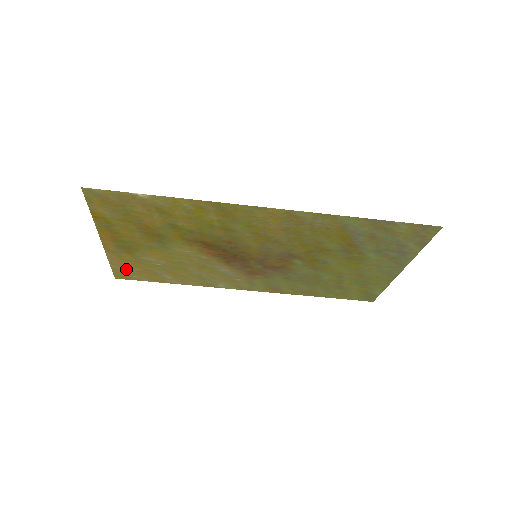
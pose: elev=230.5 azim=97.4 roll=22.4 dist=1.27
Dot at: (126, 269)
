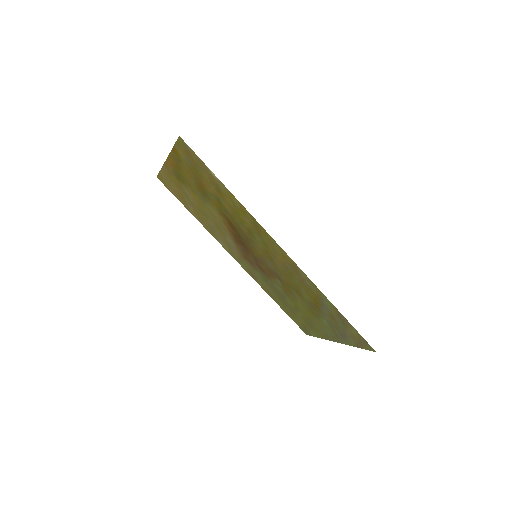
Dot at: (168, 181)
